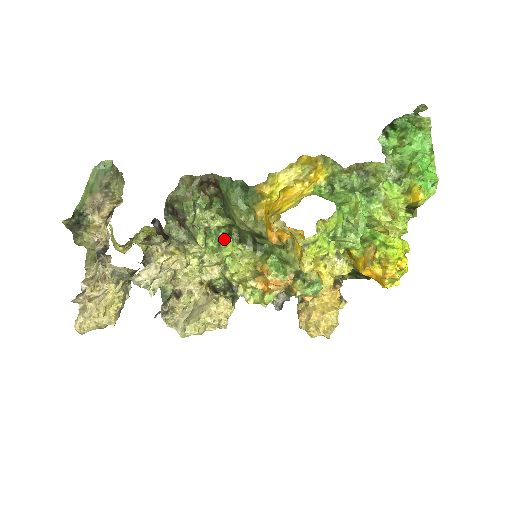
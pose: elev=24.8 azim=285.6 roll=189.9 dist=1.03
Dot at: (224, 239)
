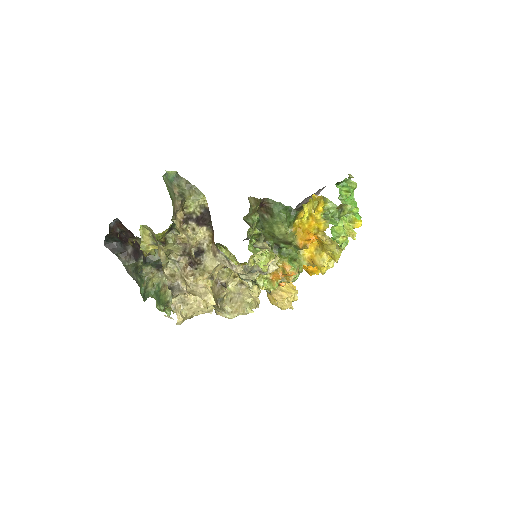
Dot at: occluded
